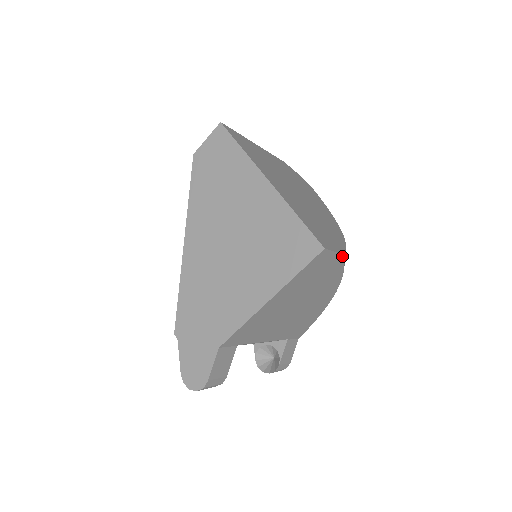
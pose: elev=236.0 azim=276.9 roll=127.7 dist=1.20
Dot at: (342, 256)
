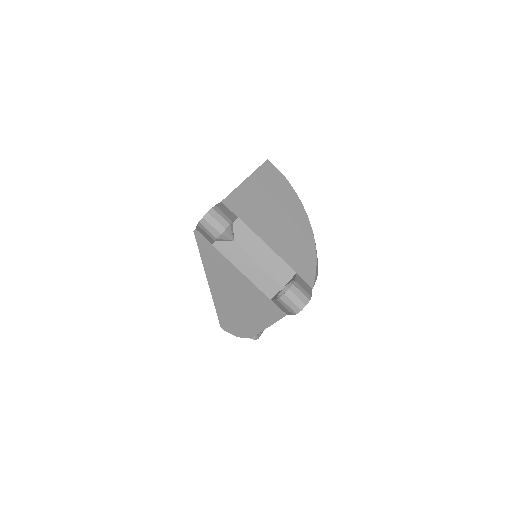
Dot at: (289, 183)
